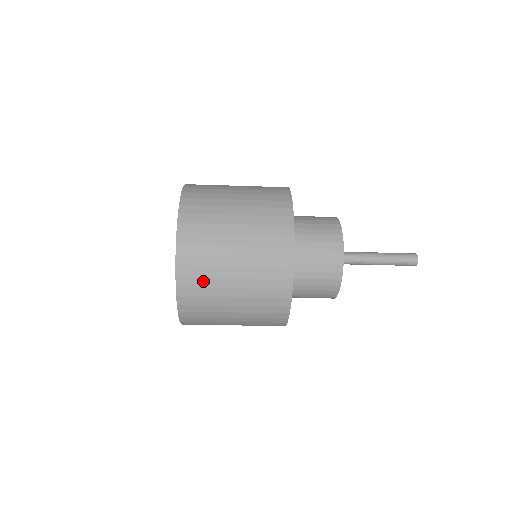
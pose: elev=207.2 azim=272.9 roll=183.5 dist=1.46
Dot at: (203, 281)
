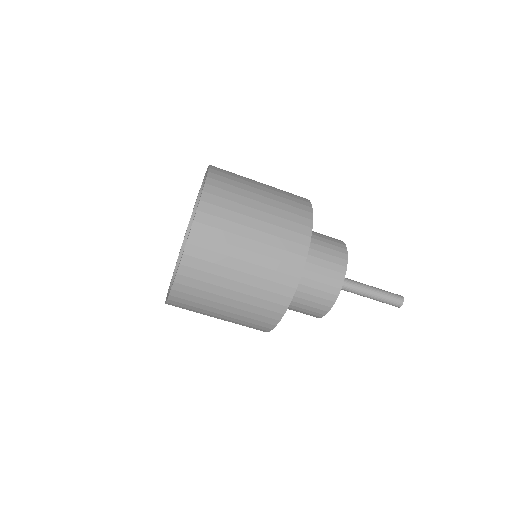
Dot at: (226, 212)
